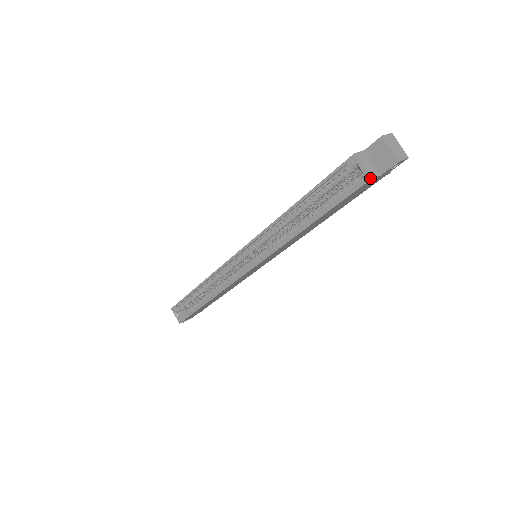
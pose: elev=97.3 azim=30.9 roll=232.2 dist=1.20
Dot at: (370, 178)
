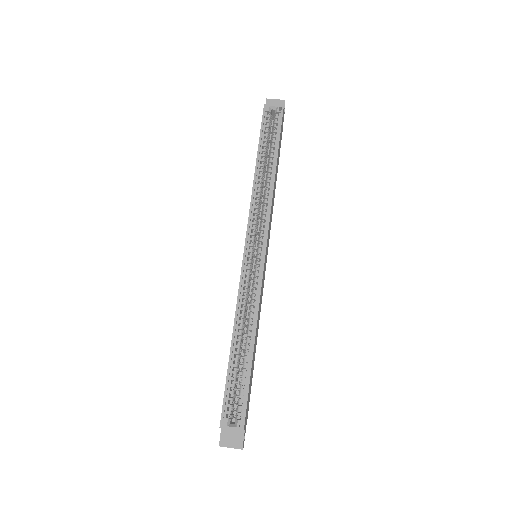
Dot at: (283, 105)
